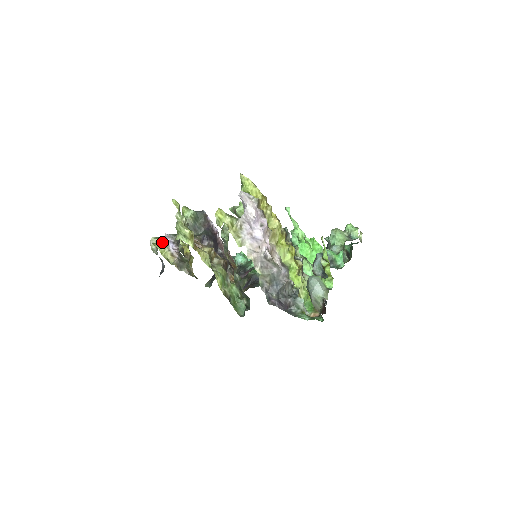
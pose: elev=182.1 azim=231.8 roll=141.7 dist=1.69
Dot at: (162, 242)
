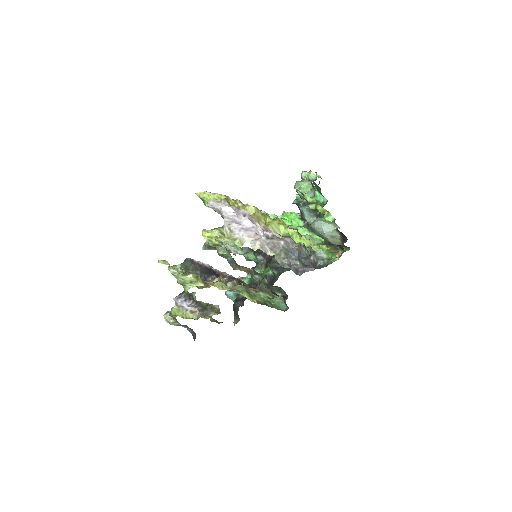
Dot at: (176, 308)
